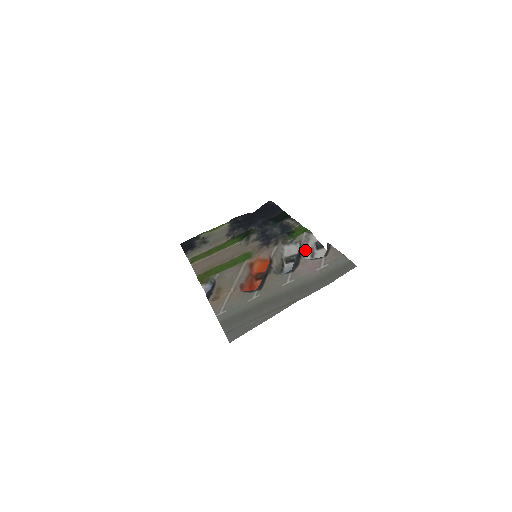
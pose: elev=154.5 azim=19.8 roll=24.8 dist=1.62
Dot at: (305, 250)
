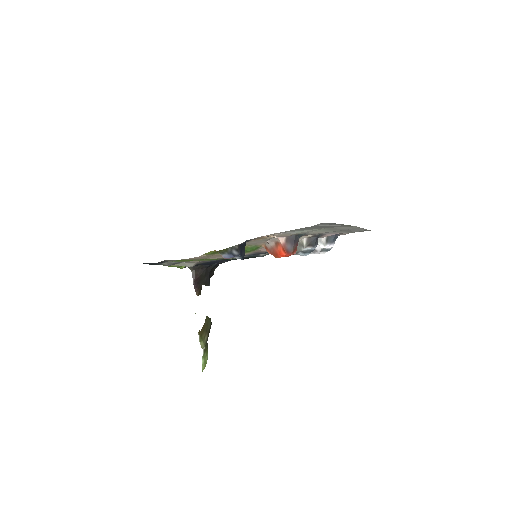
Dot at: occluded
